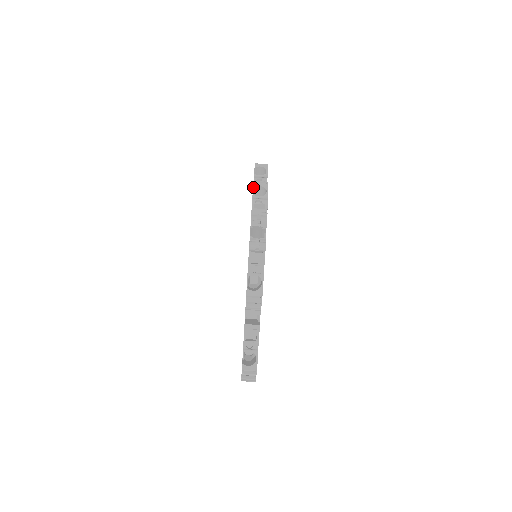
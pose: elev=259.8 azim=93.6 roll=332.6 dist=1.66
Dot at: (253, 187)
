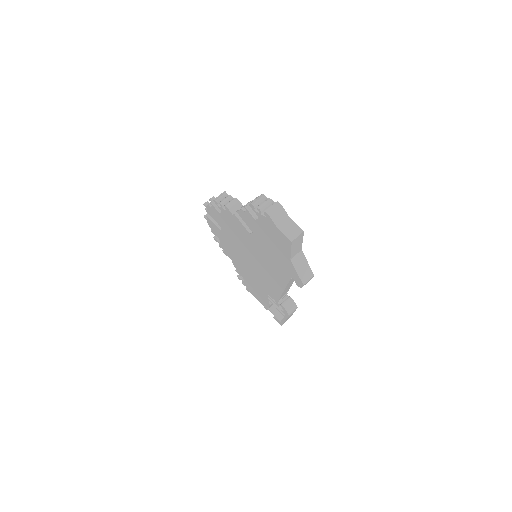
Dot at: (214, 238)
